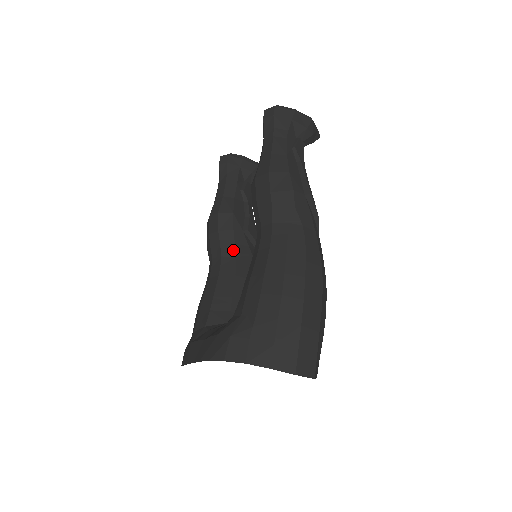
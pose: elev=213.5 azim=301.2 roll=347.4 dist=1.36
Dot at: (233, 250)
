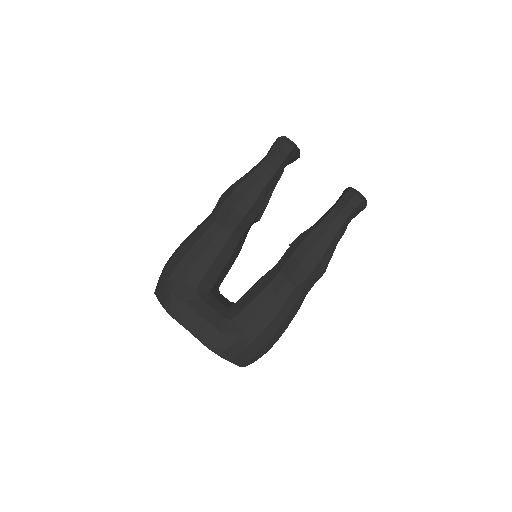
Dot at: (242, 234)
